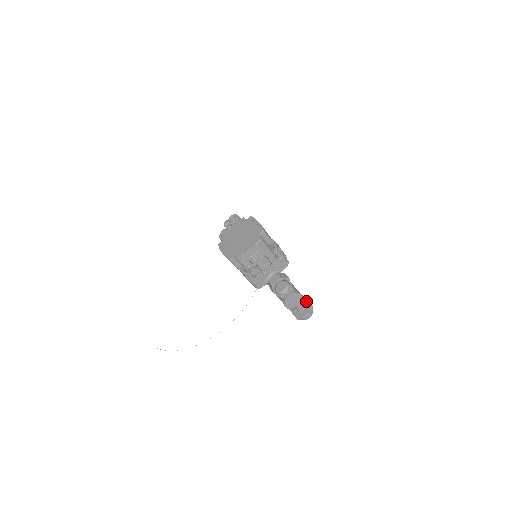
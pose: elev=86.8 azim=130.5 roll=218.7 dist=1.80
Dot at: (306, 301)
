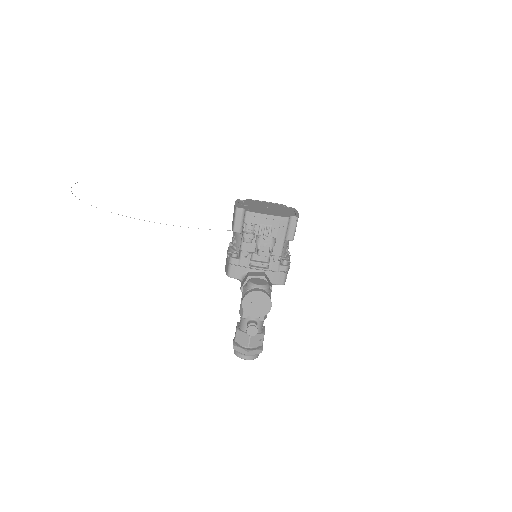
Dot at: (264, 333)
